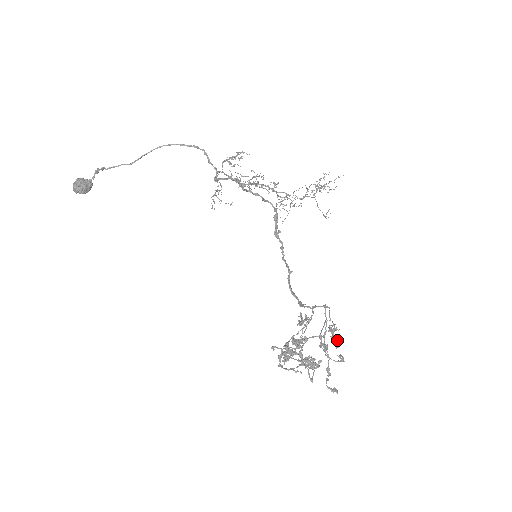
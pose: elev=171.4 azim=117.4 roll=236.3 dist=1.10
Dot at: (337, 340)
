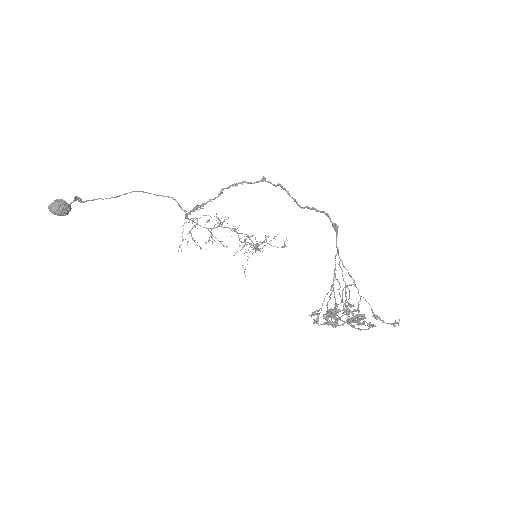
Dot at: occluded
